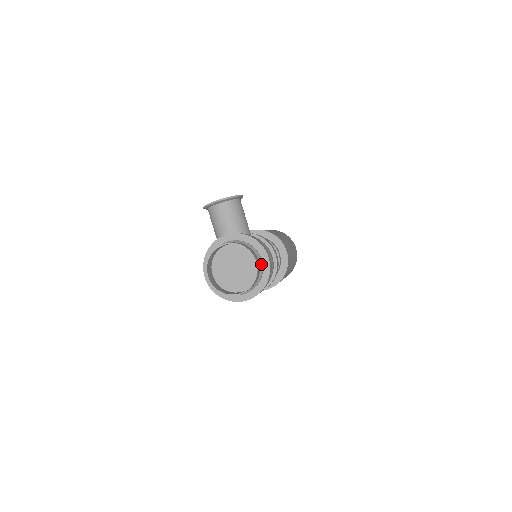
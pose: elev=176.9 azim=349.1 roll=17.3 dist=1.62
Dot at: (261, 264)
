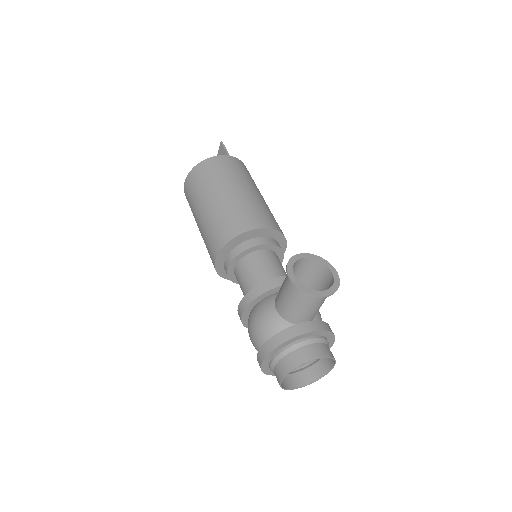
Dot at: occluded
